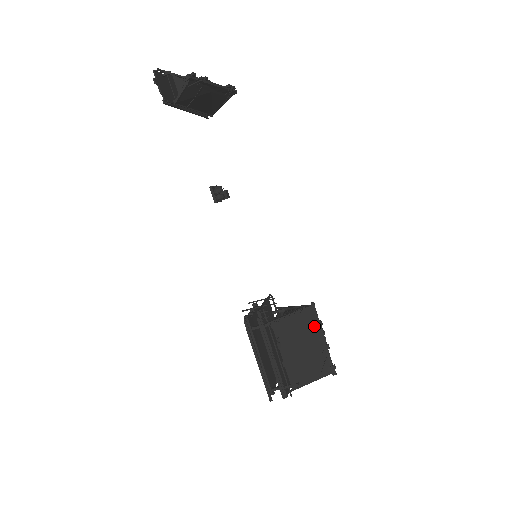
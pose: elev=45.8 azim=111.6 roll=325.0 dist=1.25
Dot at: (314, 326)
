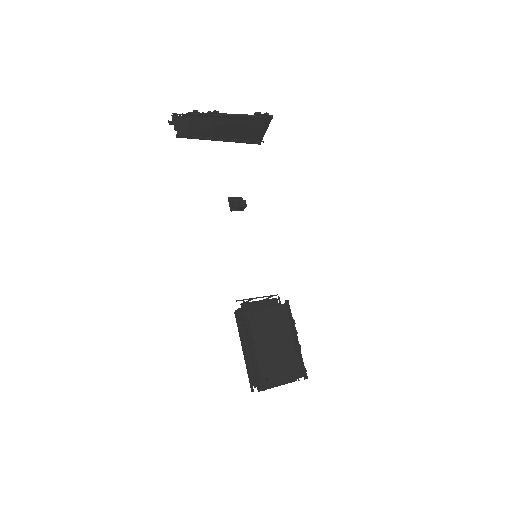
Dot at: (287, 324)
